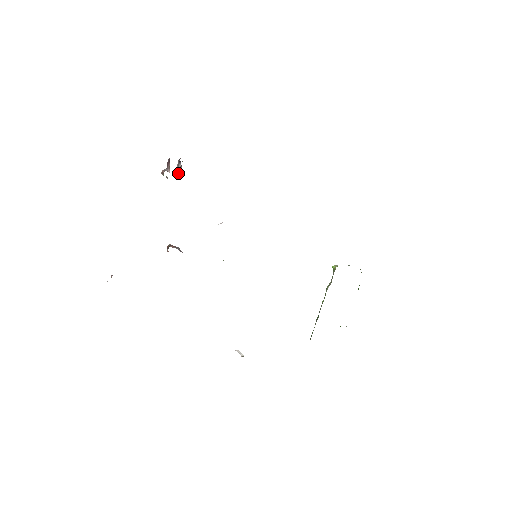
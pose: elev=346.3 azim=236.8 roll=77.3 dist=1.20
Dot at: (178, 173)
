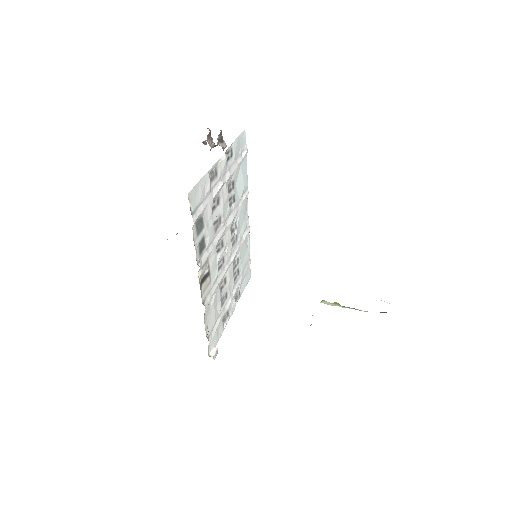
Dot at: (217, 145)
